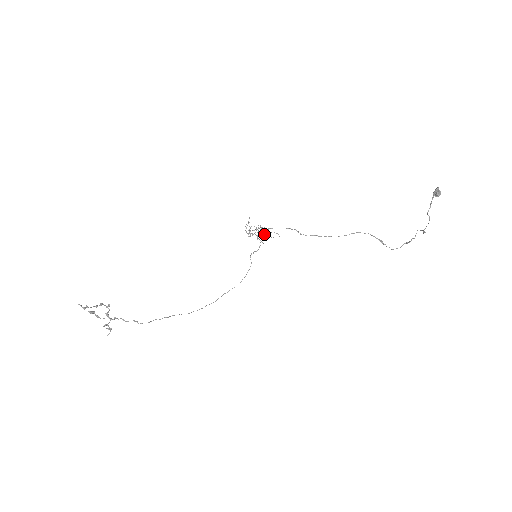
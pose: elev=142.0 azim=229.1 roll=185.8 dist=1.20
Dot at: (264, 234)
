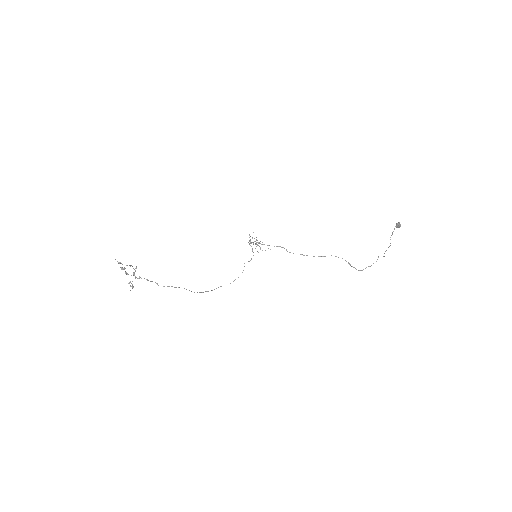
Dot at: occluded
